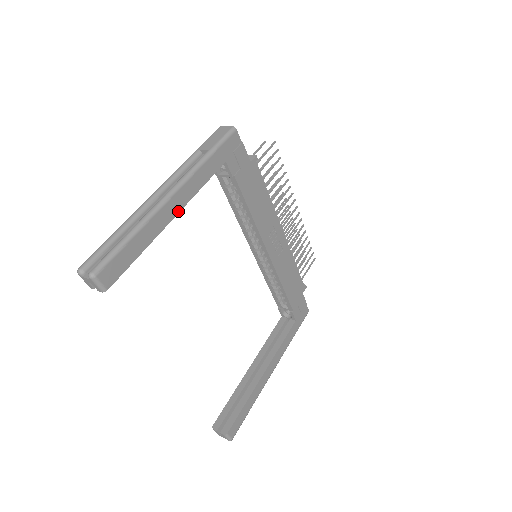
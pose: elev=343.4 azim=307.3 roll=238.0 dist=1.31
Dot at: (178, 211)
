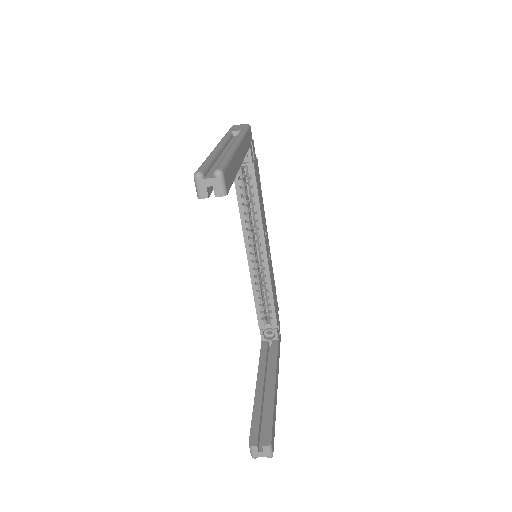
Dot at: (241, 162)
